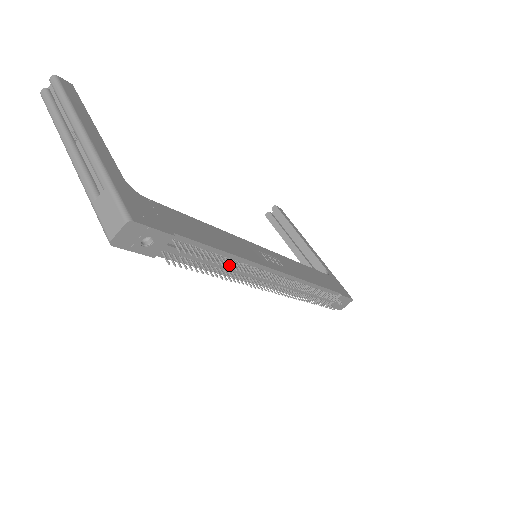
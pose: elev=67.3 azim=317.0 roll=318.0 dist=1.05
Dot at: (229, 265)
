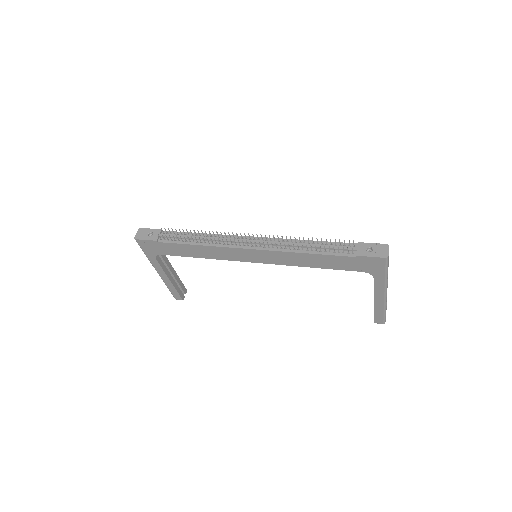
Dot at: (198, 233)
